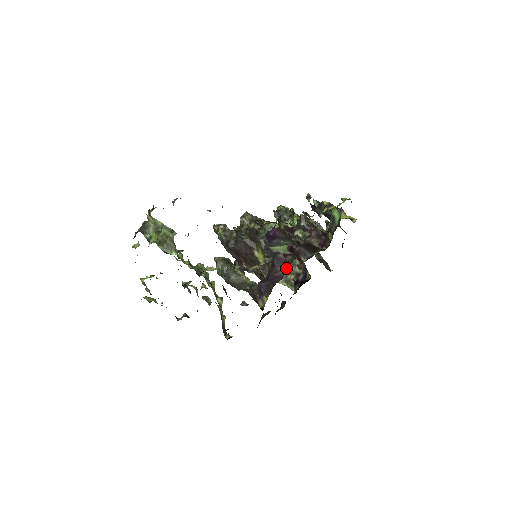
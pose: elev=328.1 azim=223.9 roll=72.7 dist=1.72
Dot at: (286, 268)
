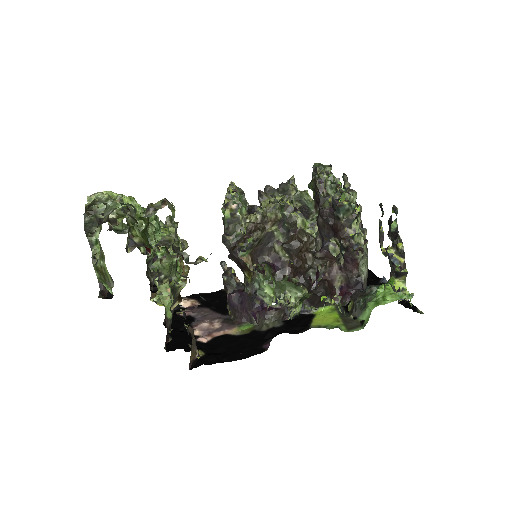
Dot at: (259, 323)
